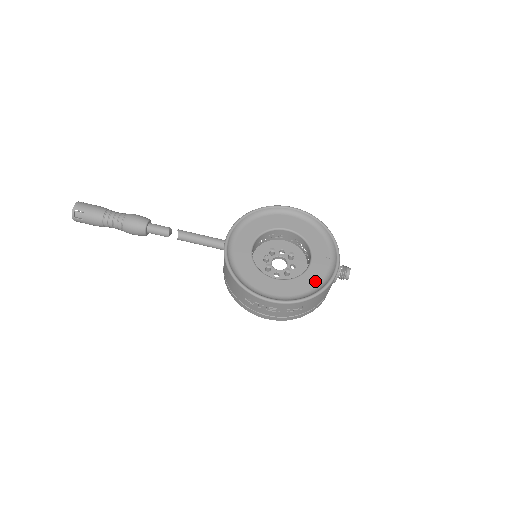
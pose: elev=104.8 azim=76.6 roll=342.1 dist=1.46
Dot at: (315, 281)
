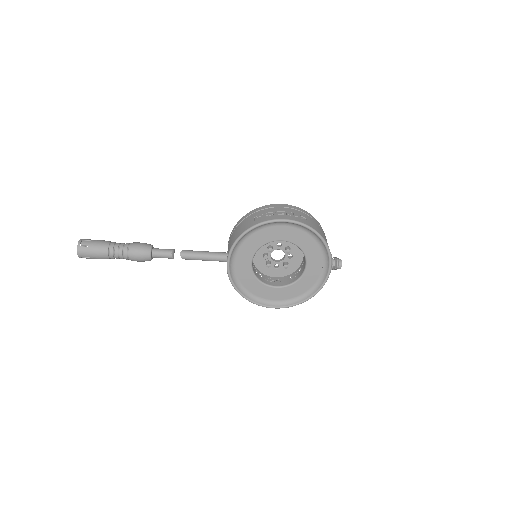
Dot at: (310, 284)
